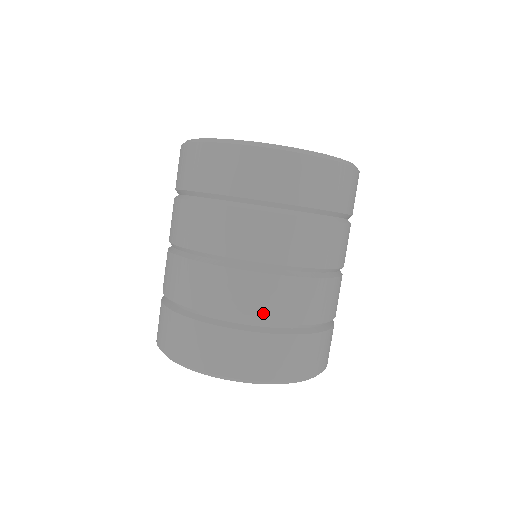
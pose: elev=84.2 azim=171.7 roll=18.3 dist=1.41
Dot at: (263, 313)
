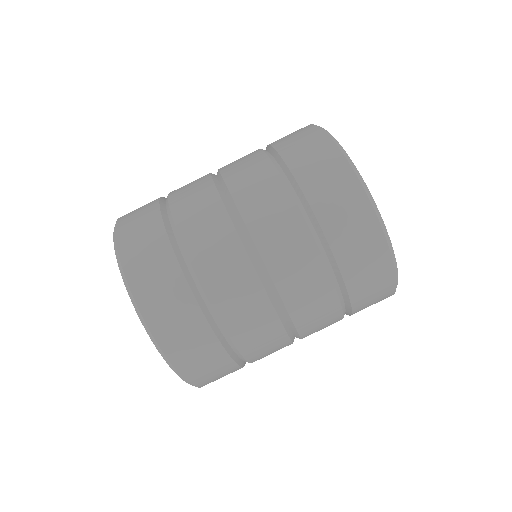
Dot at: (232, 320)
